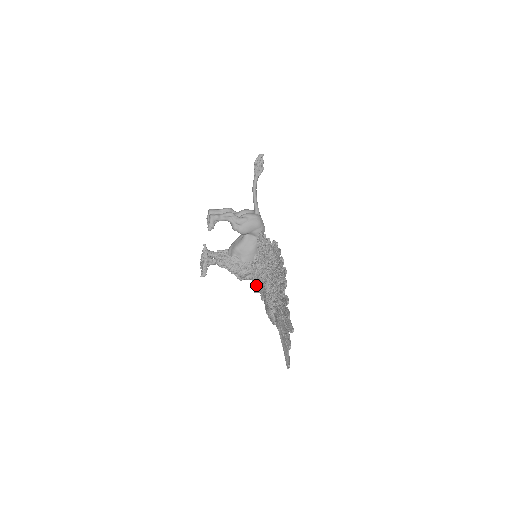
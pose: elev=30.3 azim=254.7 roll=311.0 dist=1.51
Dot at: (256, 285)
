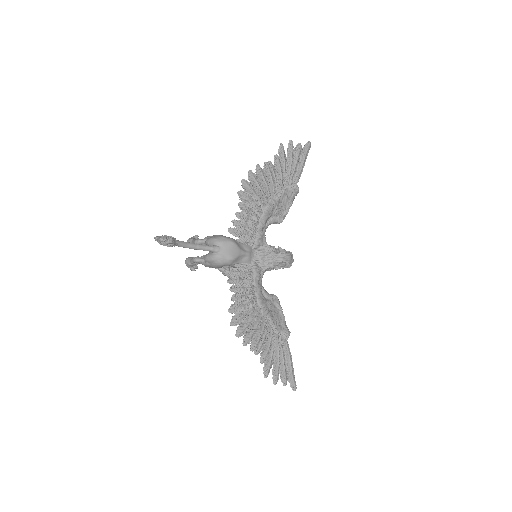
Dot at: occluded
